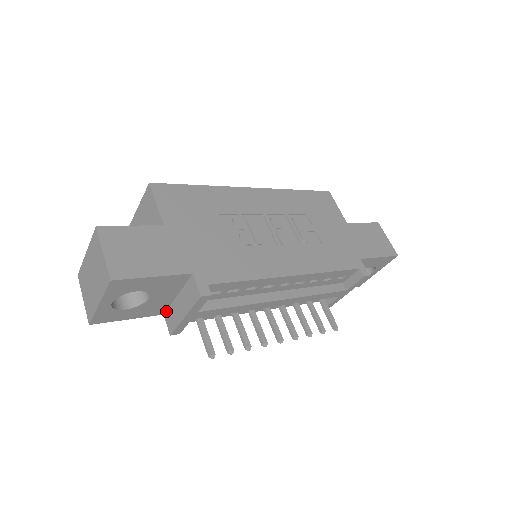
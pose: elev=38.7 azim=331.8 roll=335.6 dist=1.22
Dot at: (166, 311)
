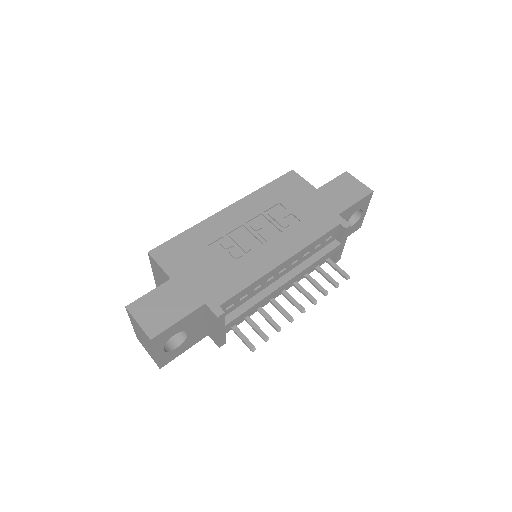
Dot at: (208, 332)
